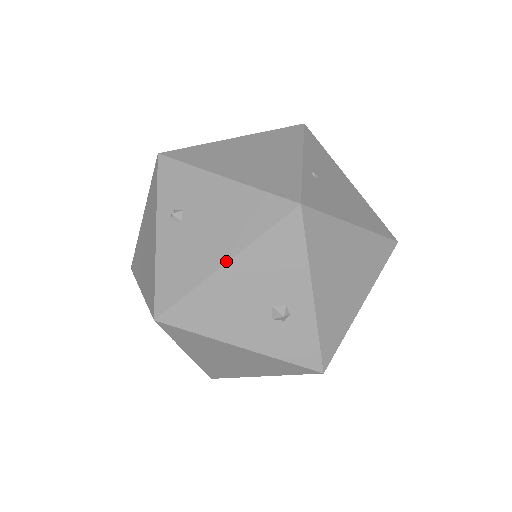
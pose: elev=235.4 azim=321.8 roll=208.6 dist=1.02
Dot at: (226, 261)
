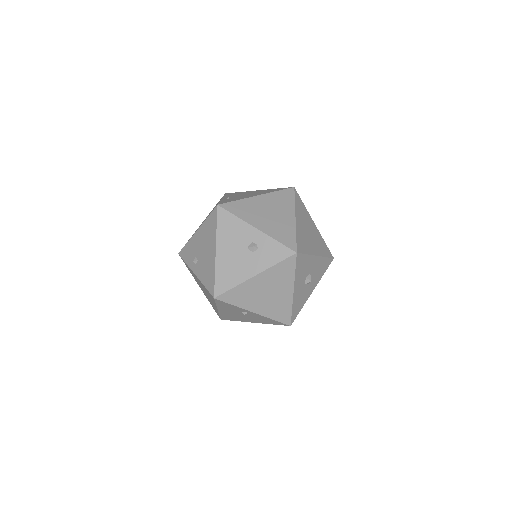
Dot at: (215, 250)
